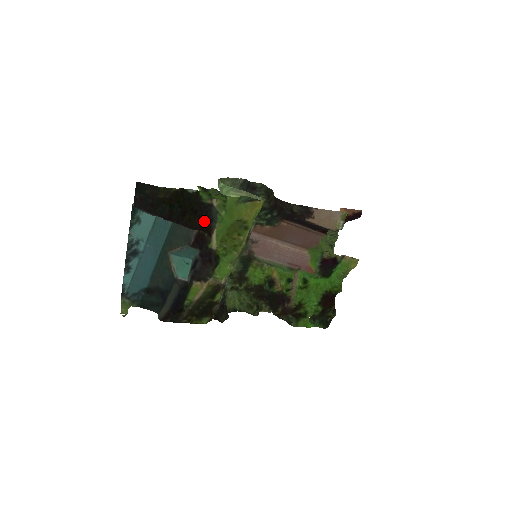
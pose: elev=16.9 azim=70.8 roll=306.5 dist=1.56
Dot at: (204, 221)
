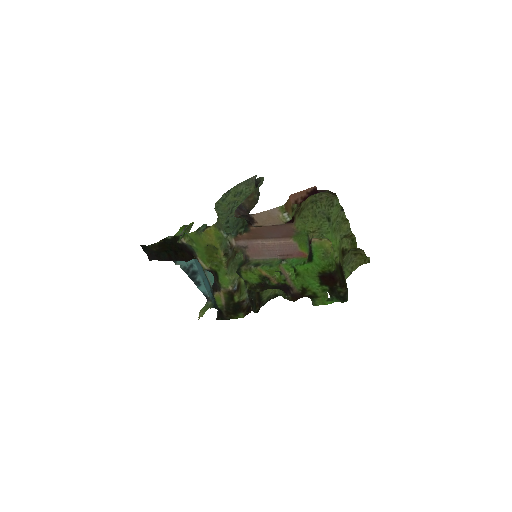
Dot at: (190, 253)
